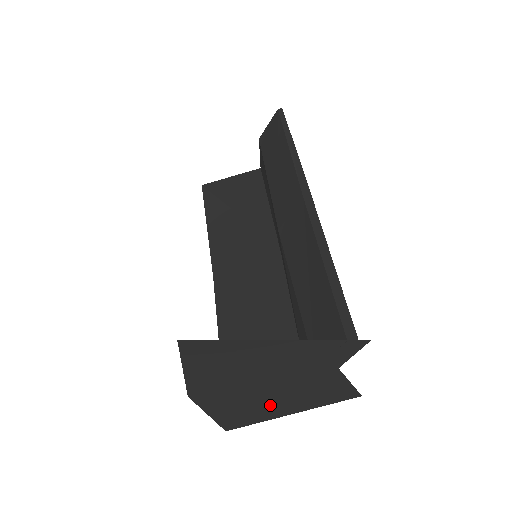
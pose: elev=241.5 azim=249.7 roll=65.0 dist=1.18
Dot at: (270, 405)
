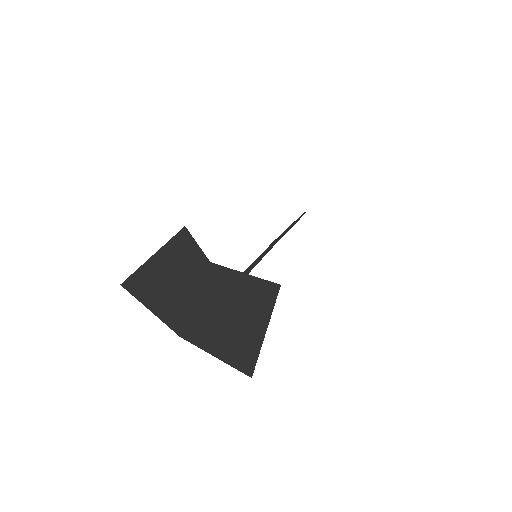
Dot at: (234, 328)
